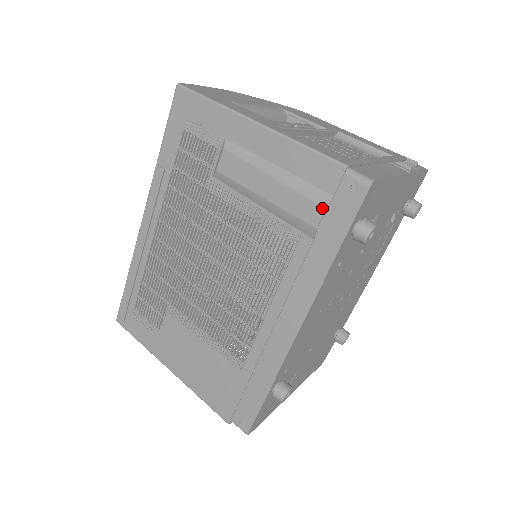
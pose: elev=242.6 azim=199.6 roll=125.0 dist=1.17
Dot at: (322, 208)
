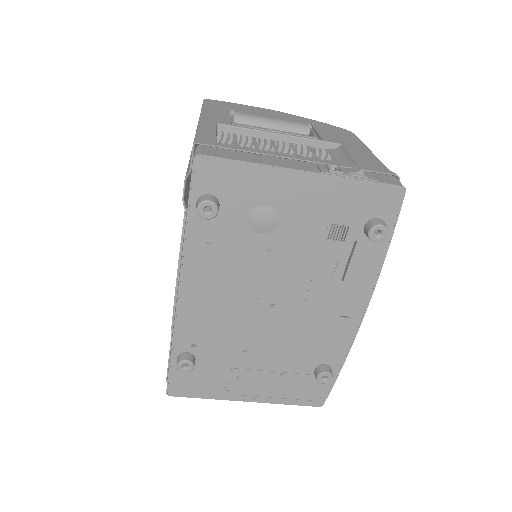
Dot at: (184, 181)
